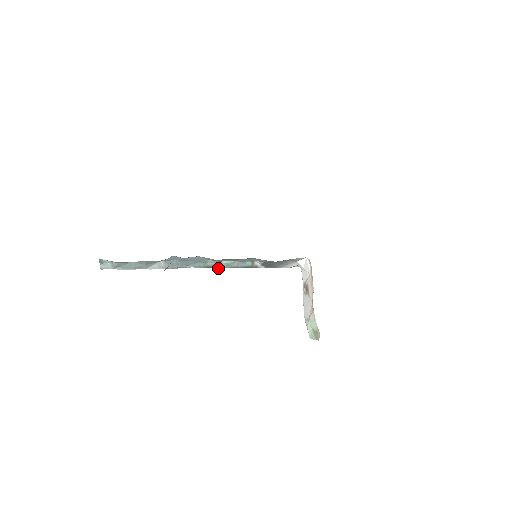
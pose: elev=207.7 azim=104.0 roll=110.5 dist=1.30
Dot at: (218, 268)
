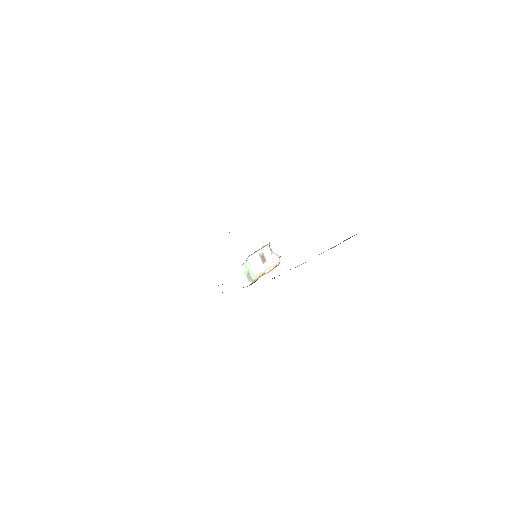
Dot at: occluded
